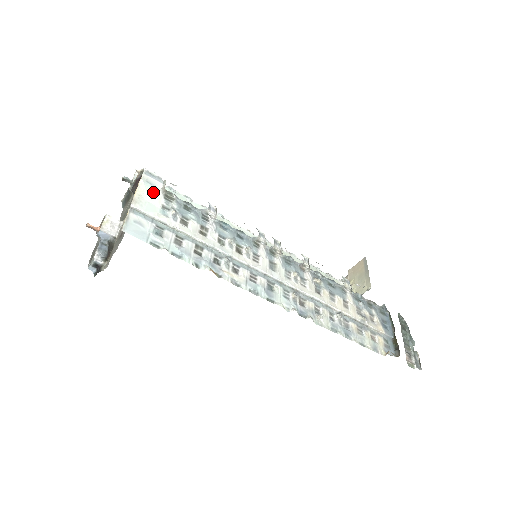
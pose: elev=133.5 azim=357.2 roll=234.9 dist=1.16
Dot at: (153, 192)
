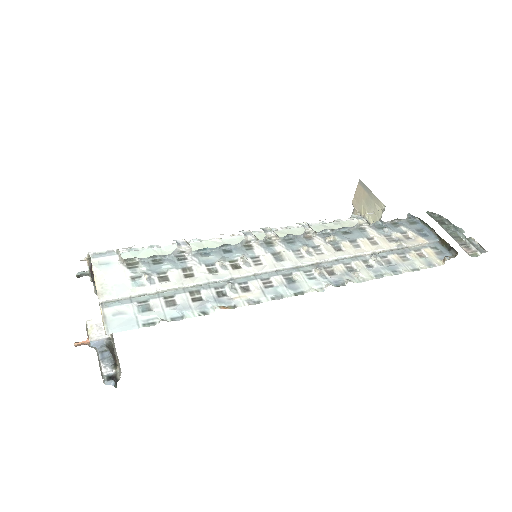
Dot at: (113, 271)
